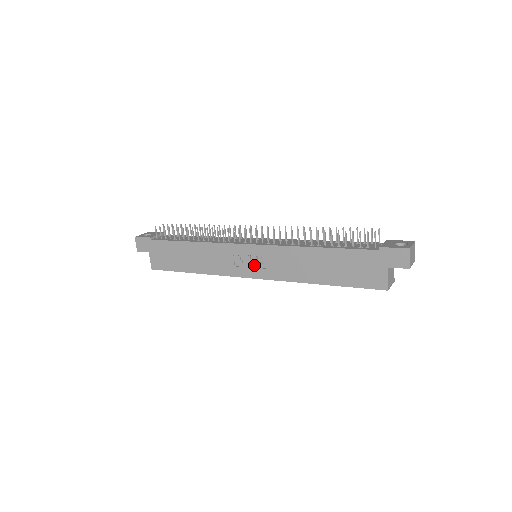
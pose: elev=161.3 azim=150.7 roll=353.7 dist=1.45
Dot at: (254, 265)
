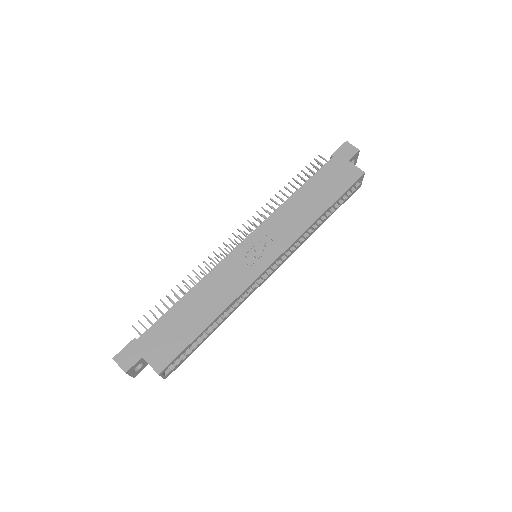
Dot at: (263, 252)
